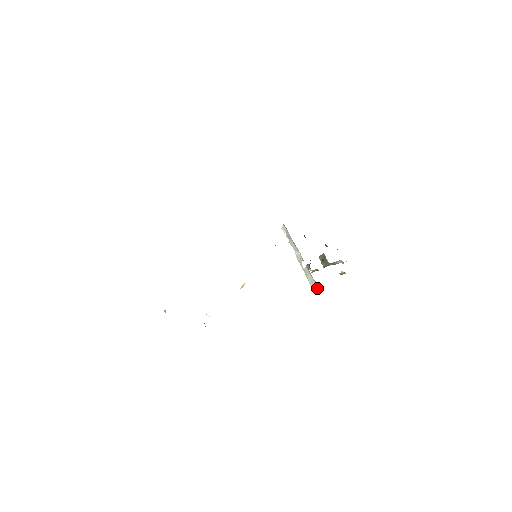
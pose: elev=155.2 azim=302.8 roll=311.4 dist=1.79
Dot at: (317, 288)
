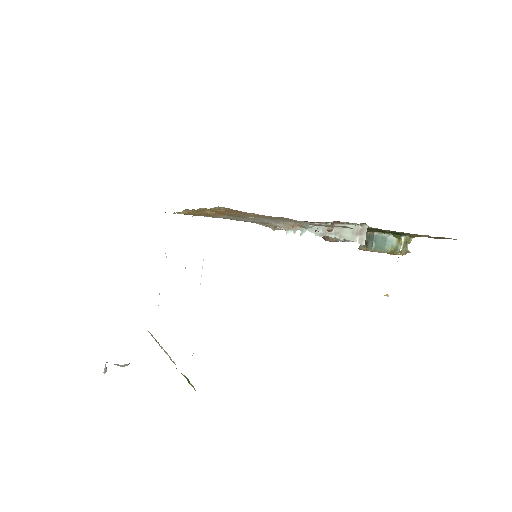
Dot at: (363, 229)
